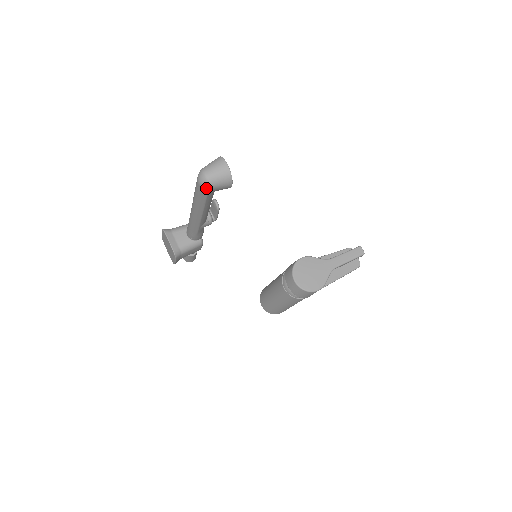
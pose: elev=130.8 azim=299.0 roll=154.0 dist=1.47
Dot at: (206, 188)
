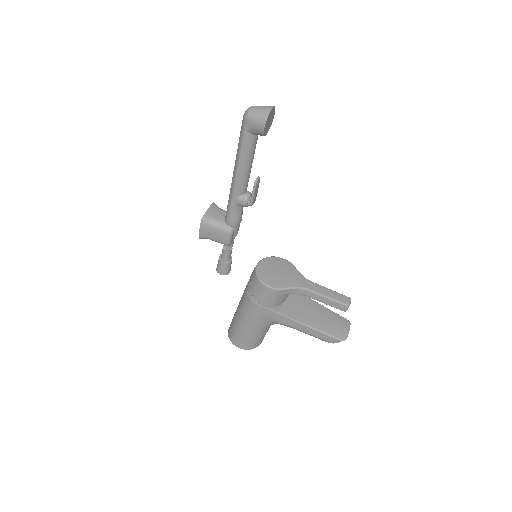
Dot at: (245, 118)
